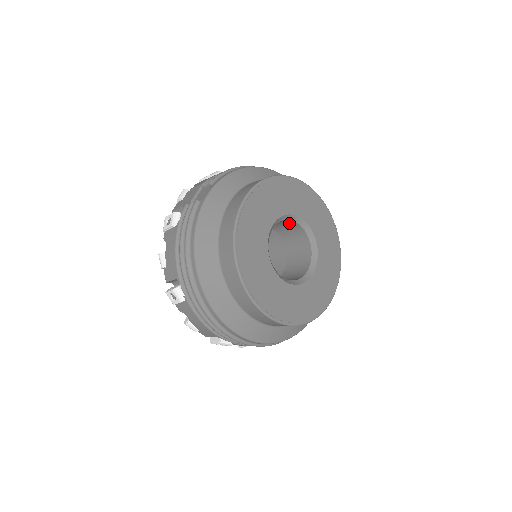
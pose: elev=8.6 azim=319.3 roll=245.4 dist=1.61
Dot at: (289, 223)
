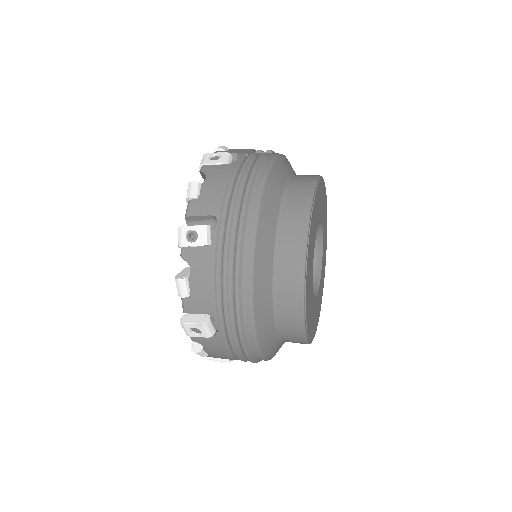
Dot at: occluded
